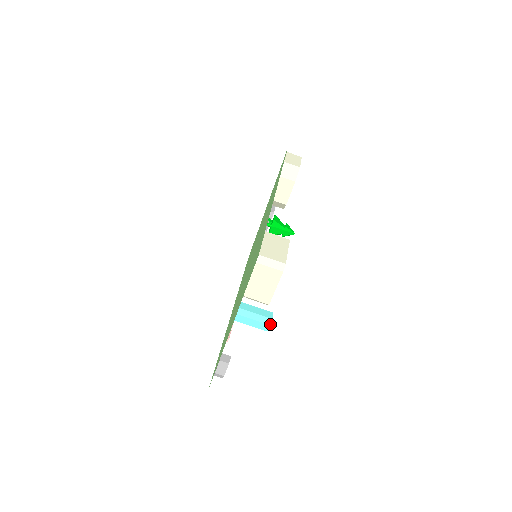
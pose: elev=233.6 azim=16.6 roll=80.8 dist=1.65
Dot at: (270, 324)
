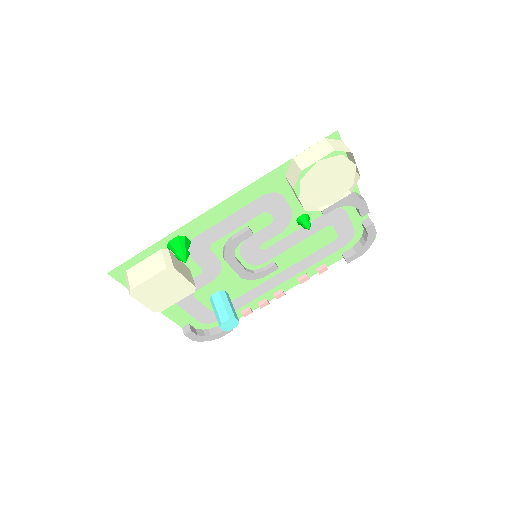
Dot at: (220, 326)
